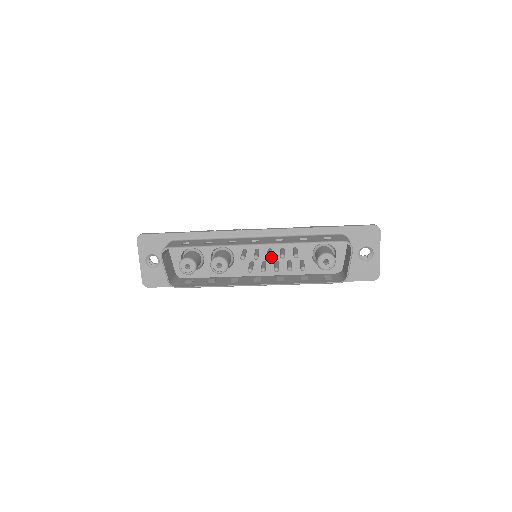
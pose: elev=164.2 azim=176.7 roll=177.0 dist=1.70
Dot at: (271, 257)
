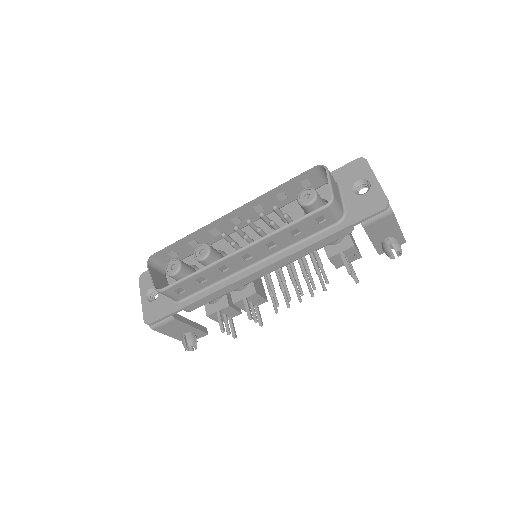
Dot at: occluded
